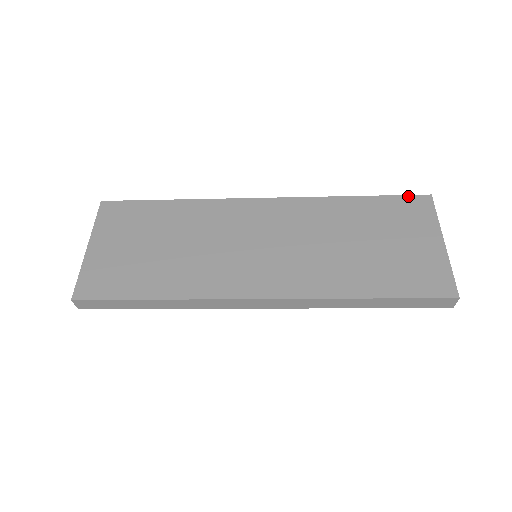
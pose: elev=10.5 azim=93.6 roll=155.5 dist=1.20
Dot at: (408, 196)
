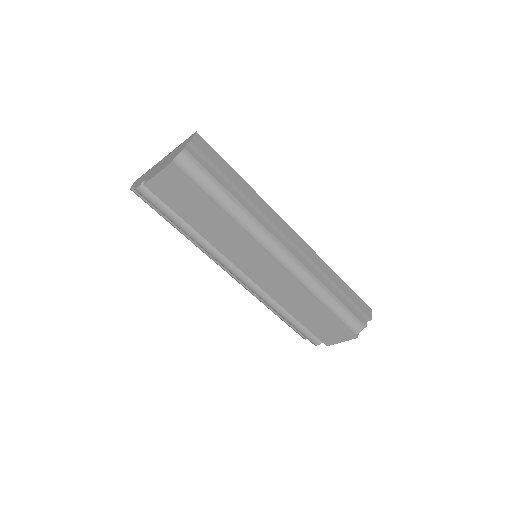
Dot at: occluded
